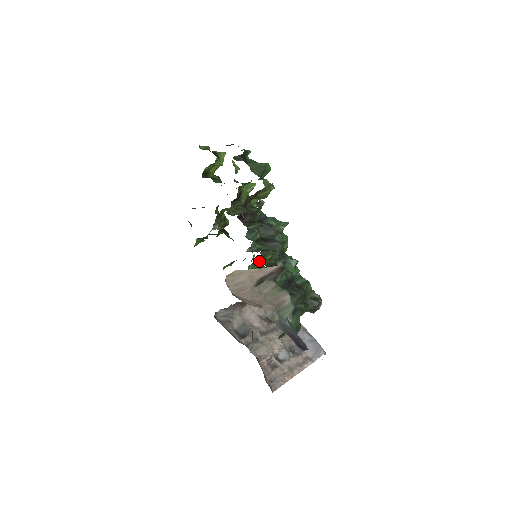
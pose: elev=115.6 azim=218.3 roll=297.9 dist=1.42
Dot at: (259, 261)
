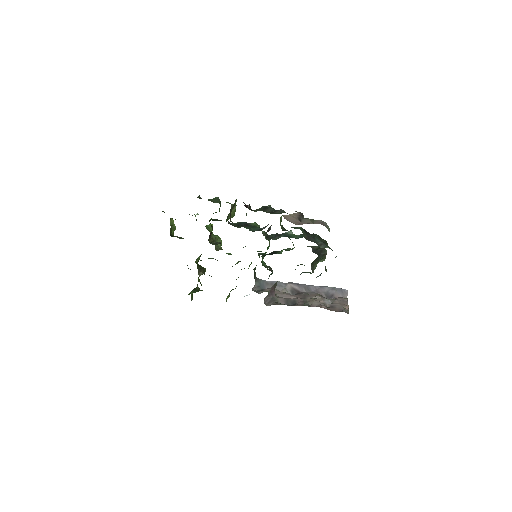
Dot at: (255, 267)
